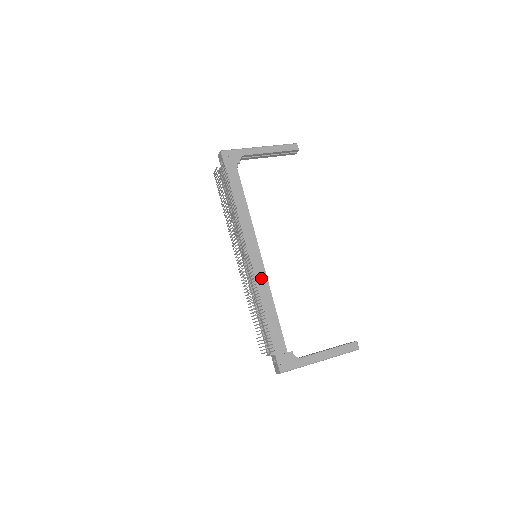
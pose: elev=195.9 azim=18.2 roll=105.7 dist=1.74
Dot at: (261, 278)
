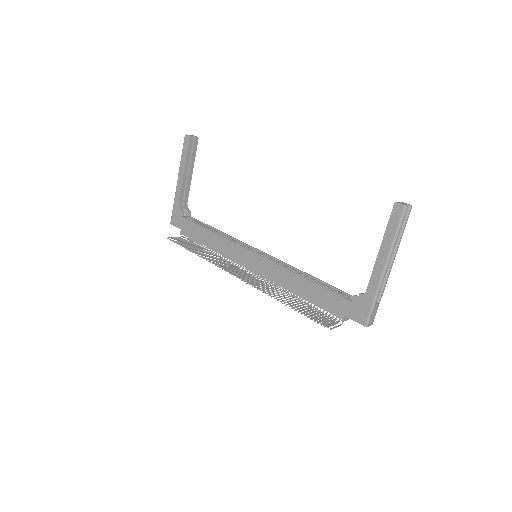
Dot at: (272, 270)
